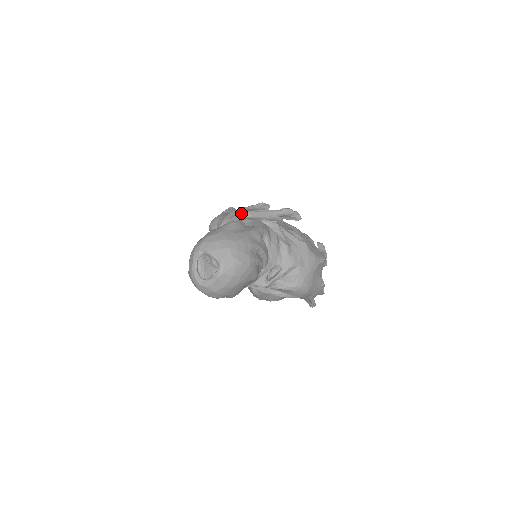
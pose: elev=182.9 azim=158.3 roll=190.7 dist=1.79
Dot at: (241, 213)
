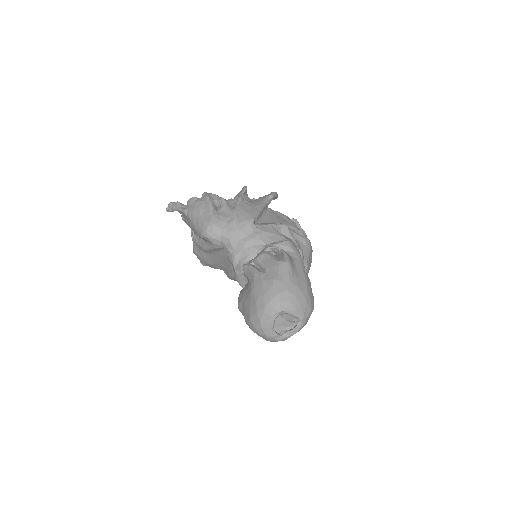
Dot at: (252, 222)
